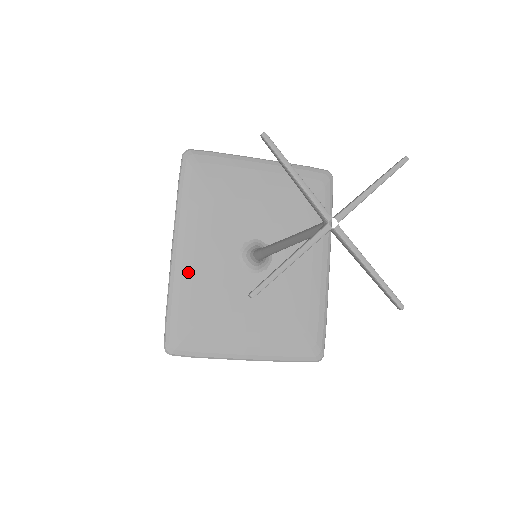
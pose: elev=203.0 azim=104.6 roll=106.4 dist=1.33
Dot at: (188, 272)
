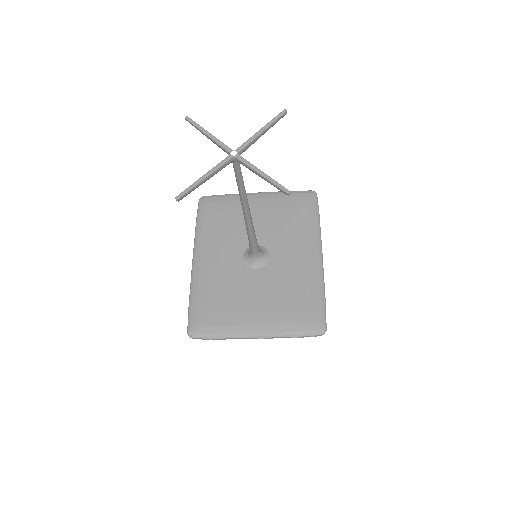
Dot at: (204, 275)
